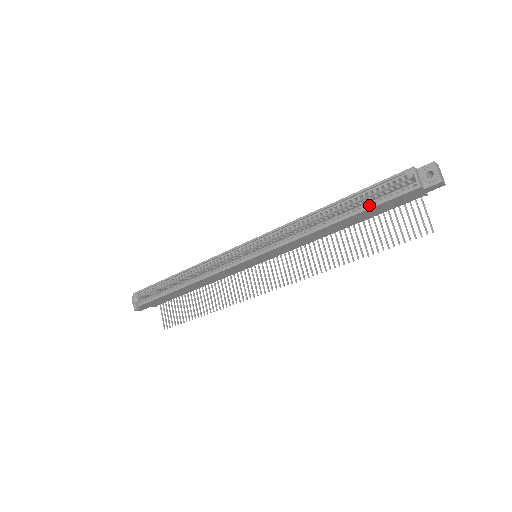
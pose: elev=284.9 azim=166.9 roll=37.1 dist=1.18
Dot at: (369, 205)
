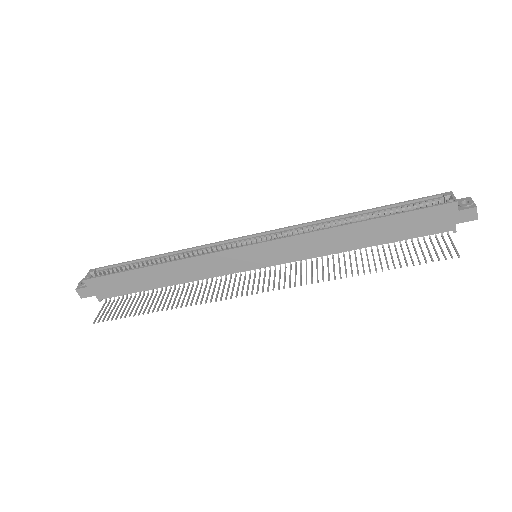
Dot at: (401, 213)
